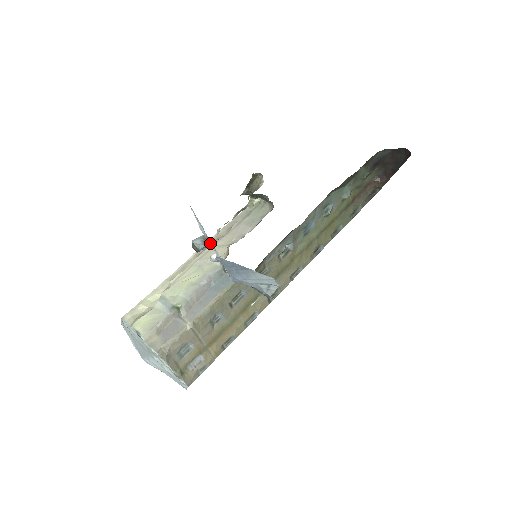
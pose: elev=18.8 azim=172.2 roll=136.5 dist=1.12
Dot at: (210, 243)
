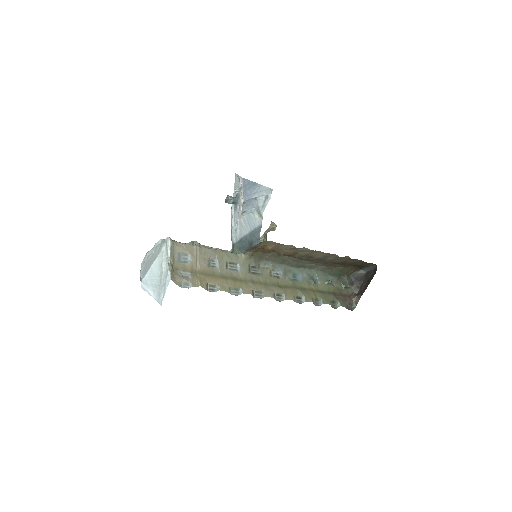
Dot at: (240, 177)
